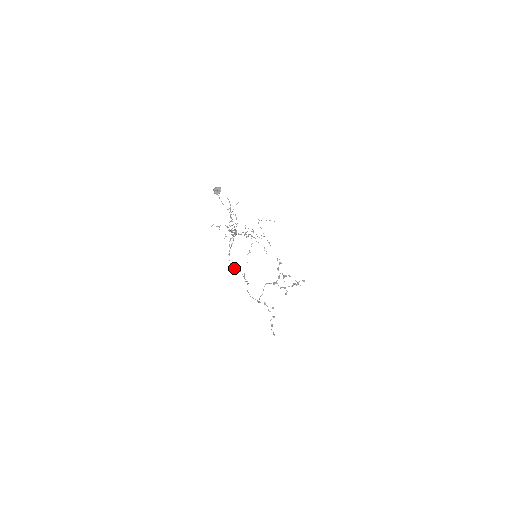
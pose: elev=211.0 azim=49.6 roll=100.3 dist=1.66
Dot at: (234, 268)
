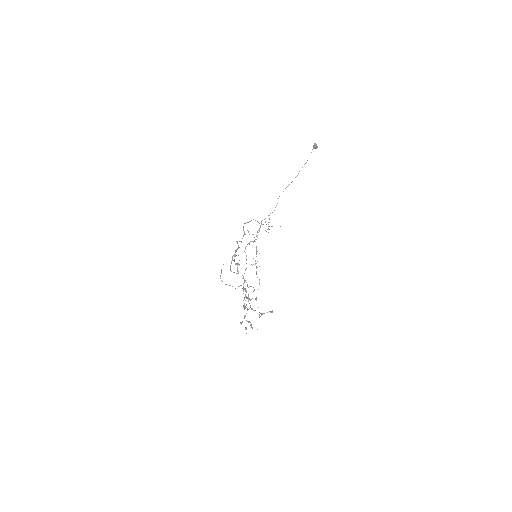
Dot at: (243, 228)
